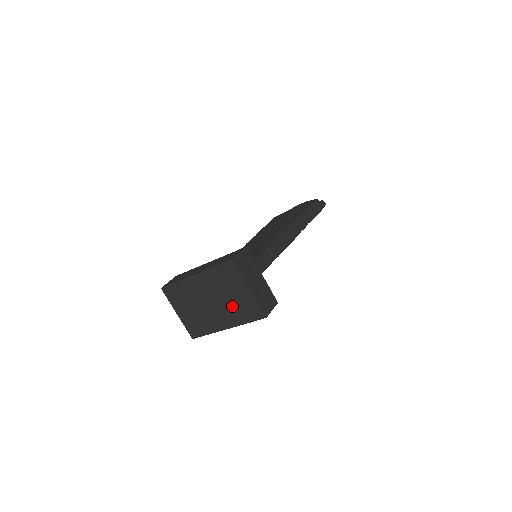
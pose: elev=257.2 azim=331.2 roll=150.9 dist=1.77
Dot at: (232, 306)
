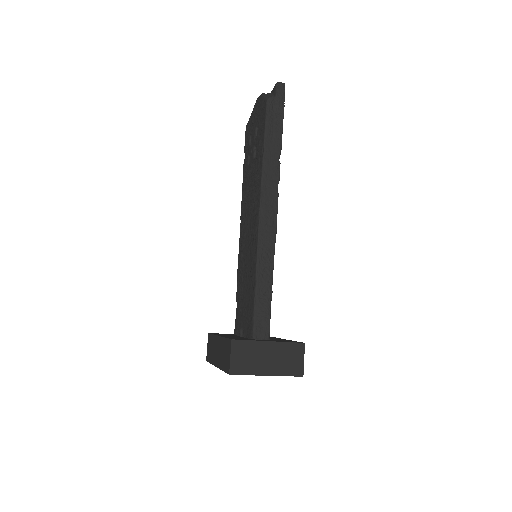
Dot at: occluded
